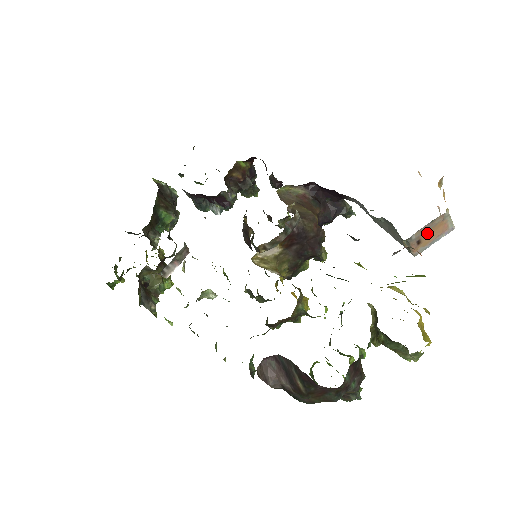
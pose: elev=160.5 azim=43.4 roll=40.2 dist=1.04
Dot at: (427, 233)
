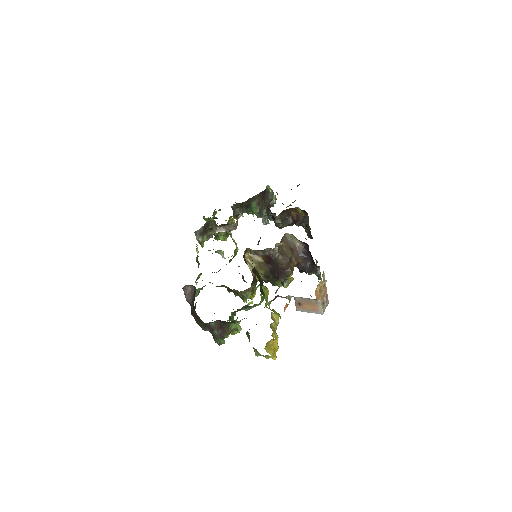
Dot at: (306, 303)
